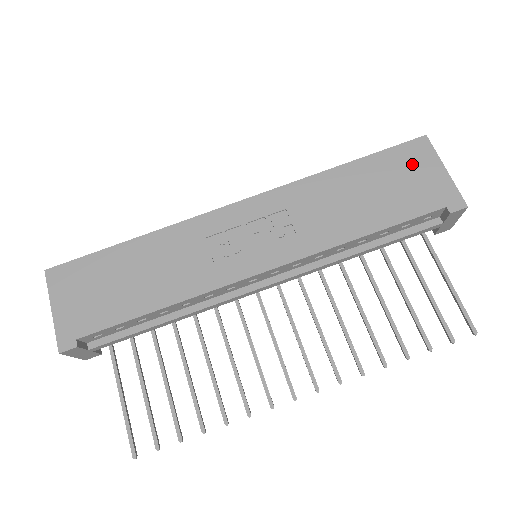
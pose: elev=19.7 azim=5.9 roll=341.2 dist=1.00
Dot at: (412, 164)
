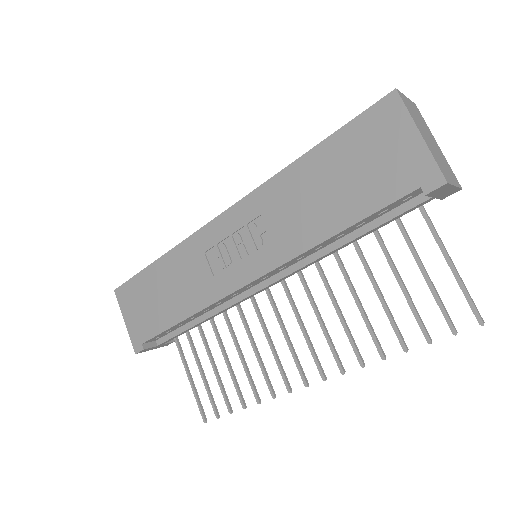
Dot at: (379, 135)
